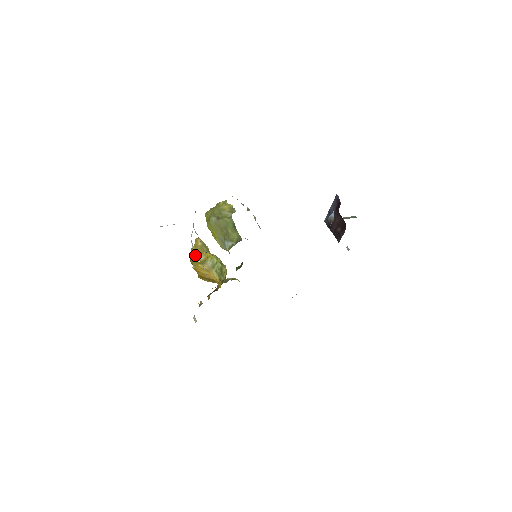
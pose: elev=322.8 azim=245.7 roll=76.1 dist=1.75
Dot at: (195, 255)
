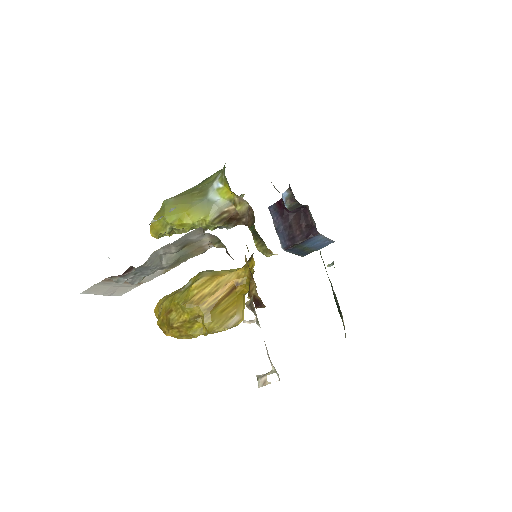
Dot at: occluded
